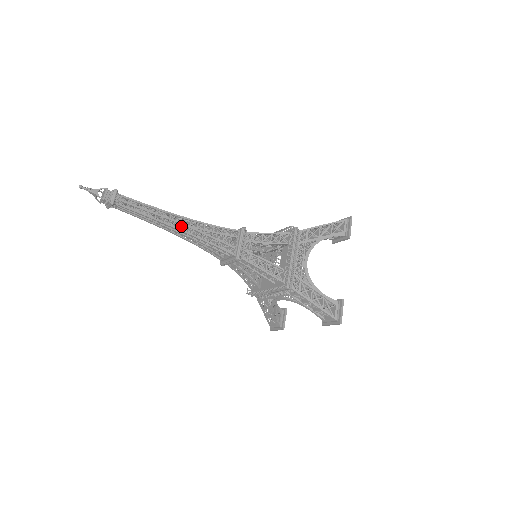
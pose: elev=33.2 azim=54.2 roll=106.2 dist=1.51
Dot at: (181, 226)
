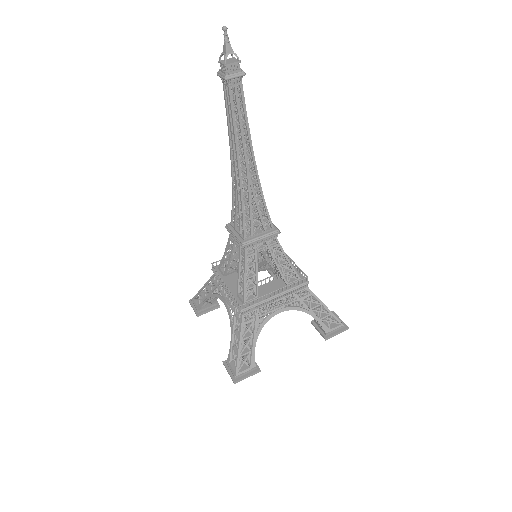
Dot at: (244, 167)
